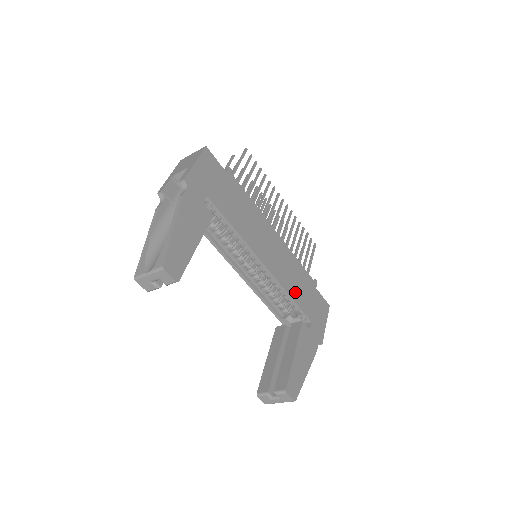
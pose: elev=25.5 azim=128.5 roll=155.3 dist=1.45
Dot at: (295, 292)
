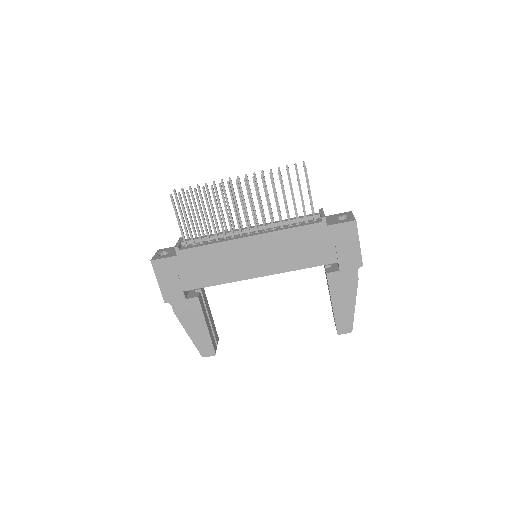
Dot at: (303, 260)
